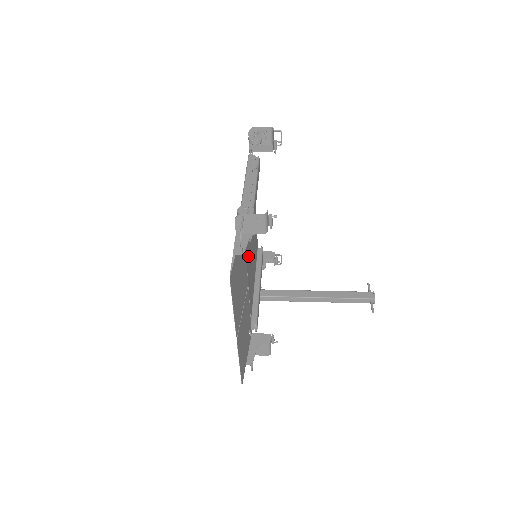
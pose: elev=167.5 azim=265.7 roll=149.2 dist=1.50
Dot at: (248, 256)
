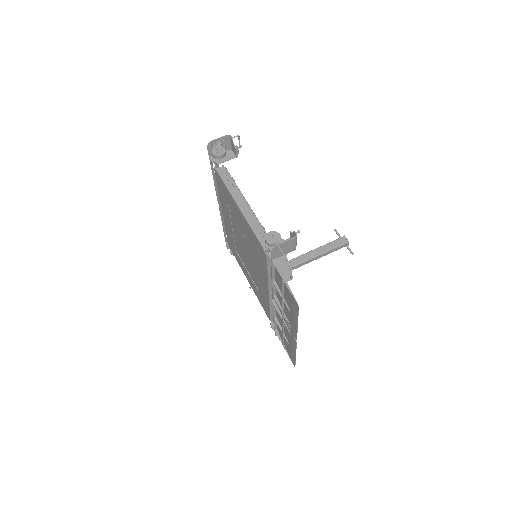
Dot at: occluded
